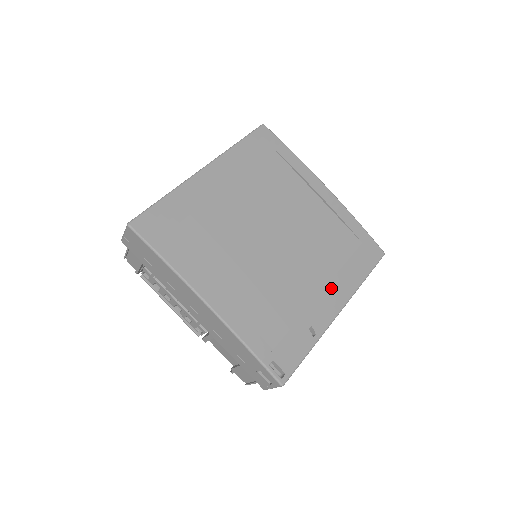
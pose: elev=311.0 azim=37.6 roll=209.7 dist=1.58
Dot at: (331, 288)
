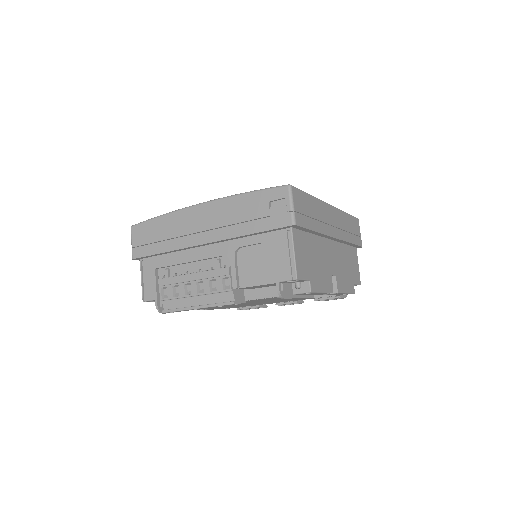
Dot at: occluded
